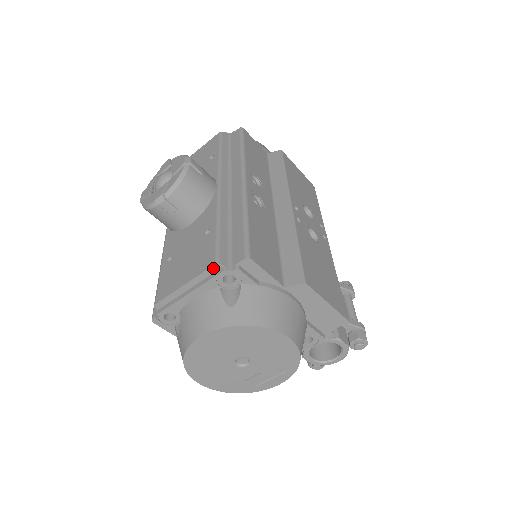
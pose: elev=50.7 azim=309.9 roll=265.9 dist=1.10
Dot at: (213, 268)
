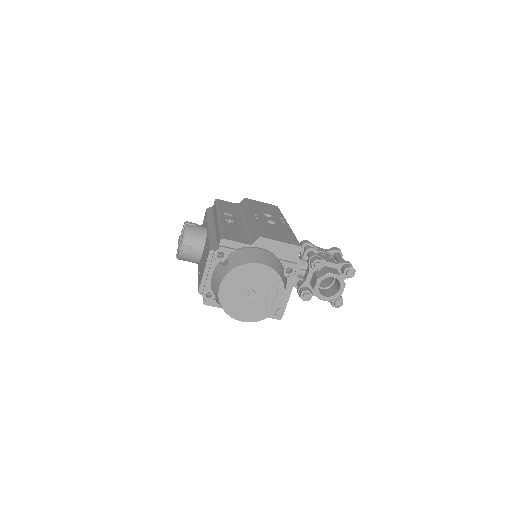
Dot at: (210, 254)
